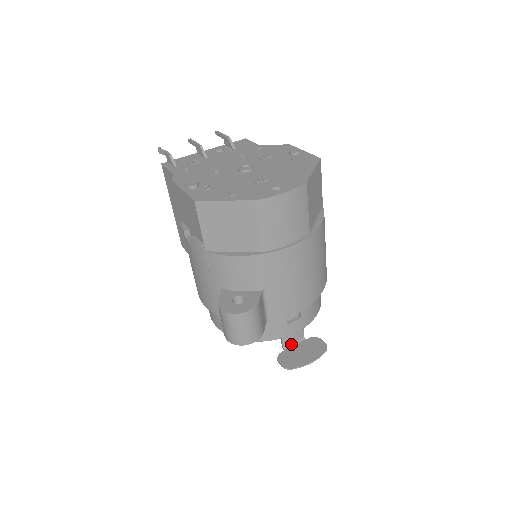
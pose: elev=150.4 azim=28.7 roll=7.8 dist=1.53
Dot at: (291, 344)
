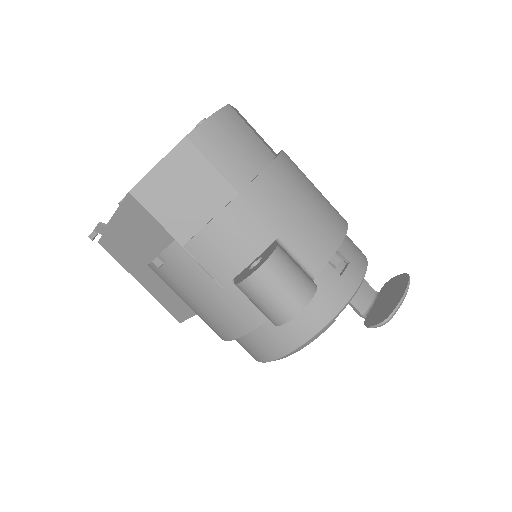
Dot at: (368, 306)
